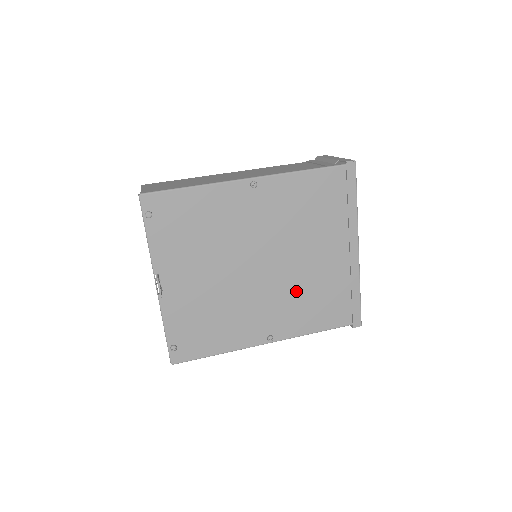
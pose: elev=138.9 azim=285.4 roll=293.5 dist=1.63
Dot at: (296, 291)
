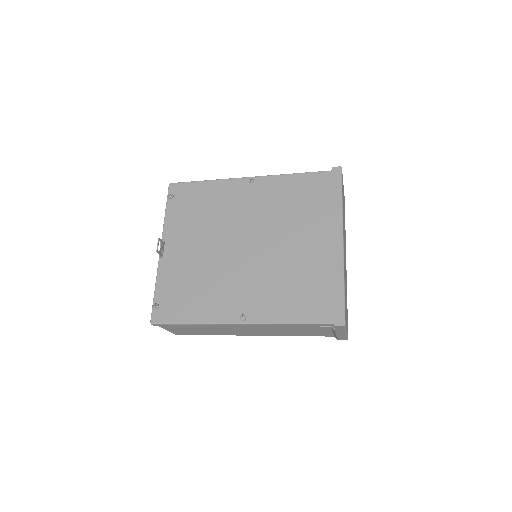
Dot at: (276, 274)
